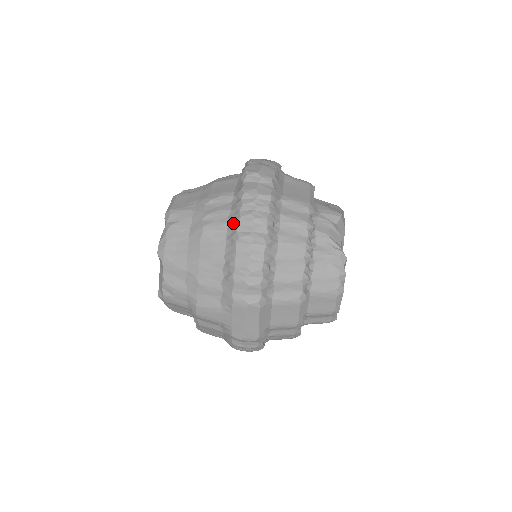
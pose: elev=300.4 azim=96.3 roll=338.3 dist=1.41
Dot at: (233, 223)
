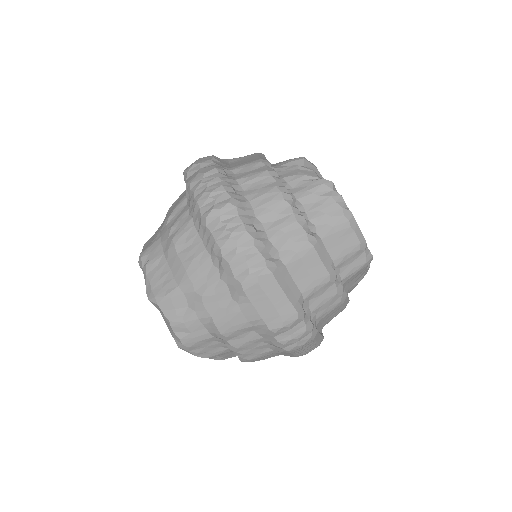
Dot at: (195, 214)
